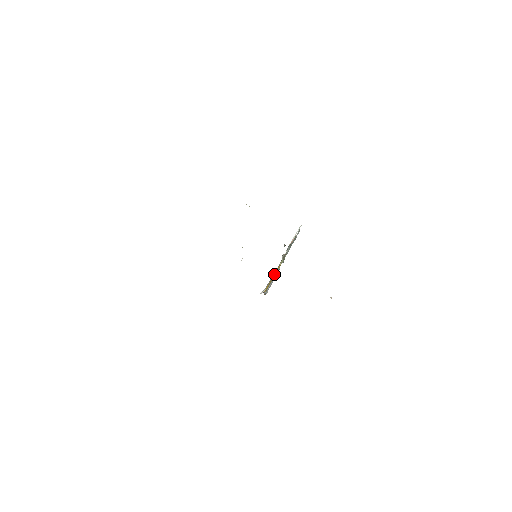
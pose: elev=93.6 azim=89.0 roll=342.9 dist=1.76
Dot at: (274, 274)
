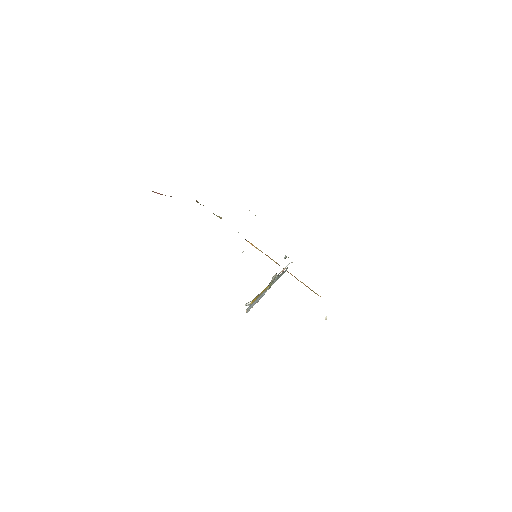
Dot at: (263, 290)
